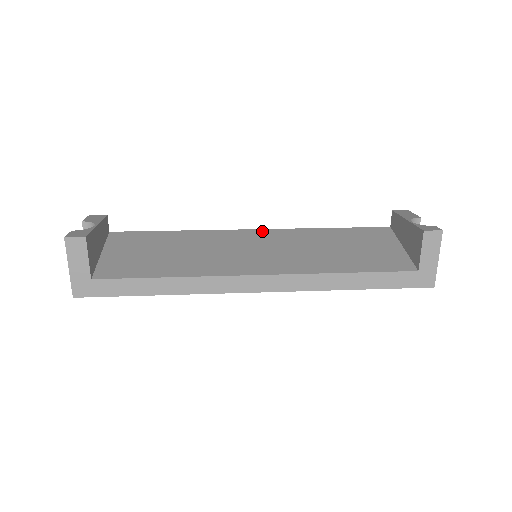
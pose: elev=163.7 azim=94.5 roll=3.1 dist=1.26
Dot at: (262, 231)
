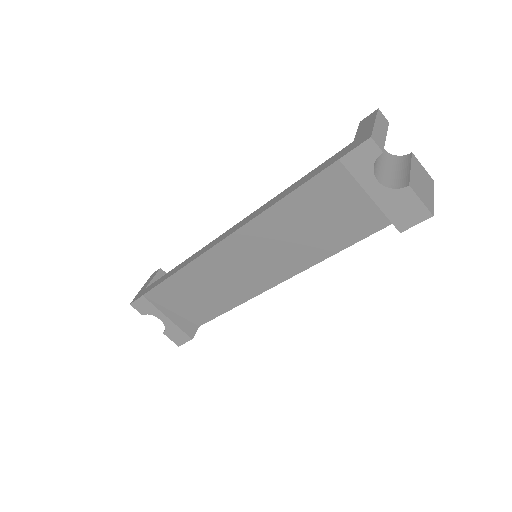
Dot at: occluded
